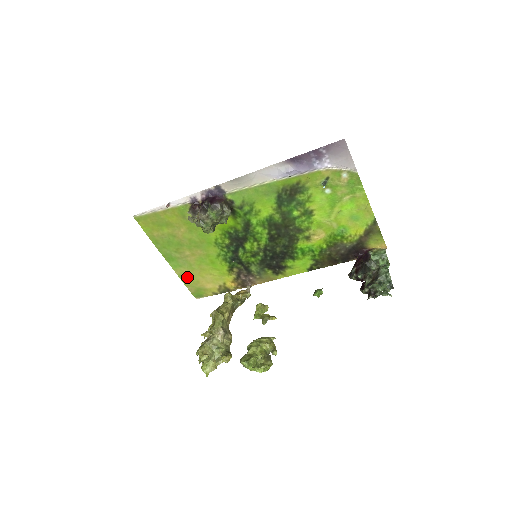
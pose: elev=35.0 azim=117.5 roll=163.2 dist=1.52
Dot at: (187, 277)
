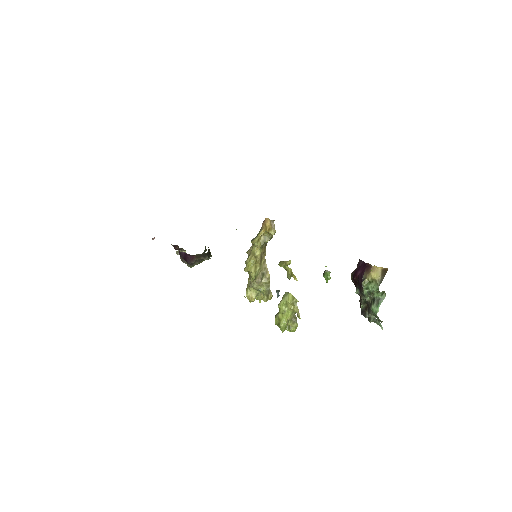
Dot at: occluded
